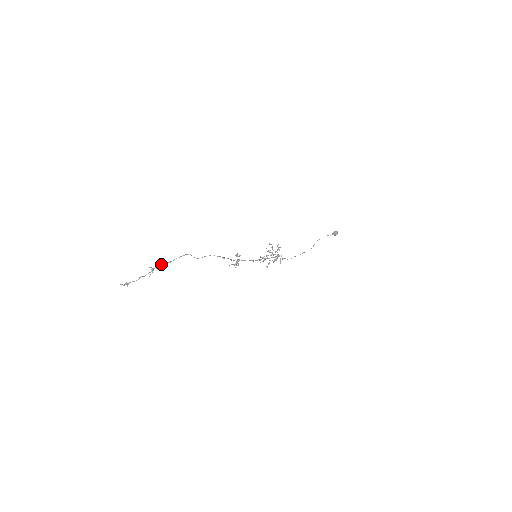
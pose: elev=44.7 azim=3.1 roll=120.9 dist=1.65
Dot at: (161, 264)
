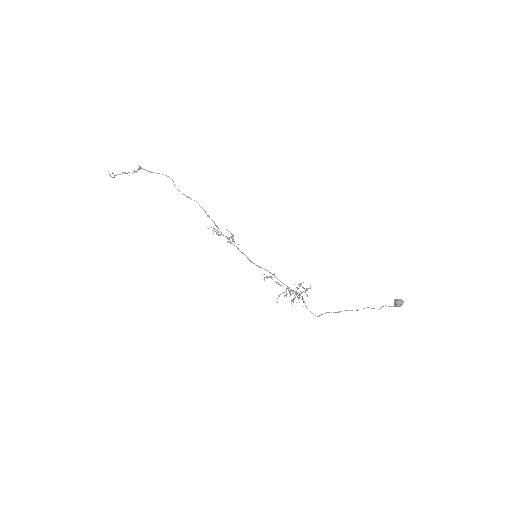
Dot at: occluded
